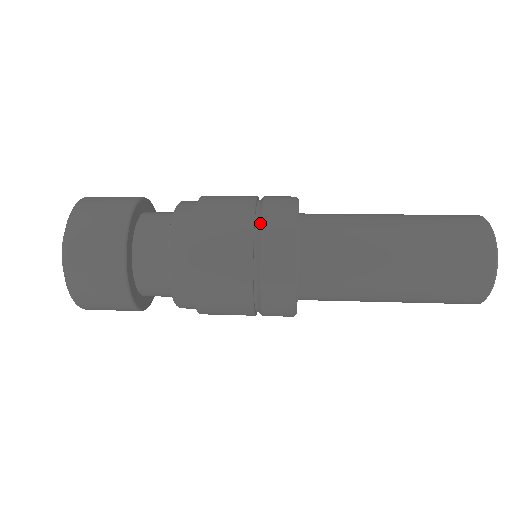
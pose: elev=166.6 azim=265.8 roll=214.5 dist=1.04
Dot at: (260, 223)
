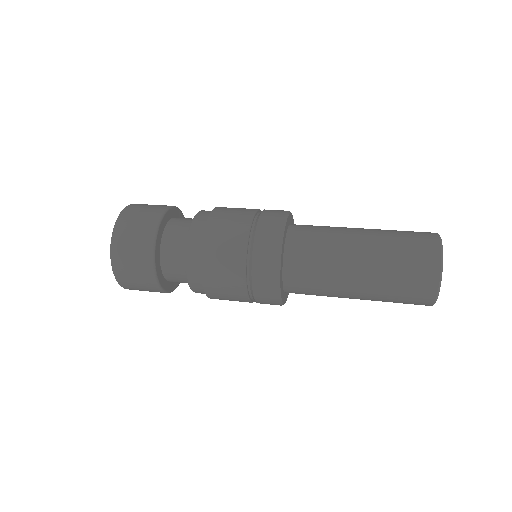
Dot at: (250, 270)
